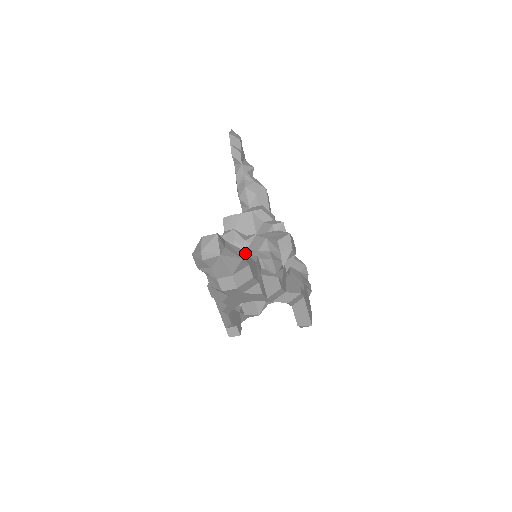
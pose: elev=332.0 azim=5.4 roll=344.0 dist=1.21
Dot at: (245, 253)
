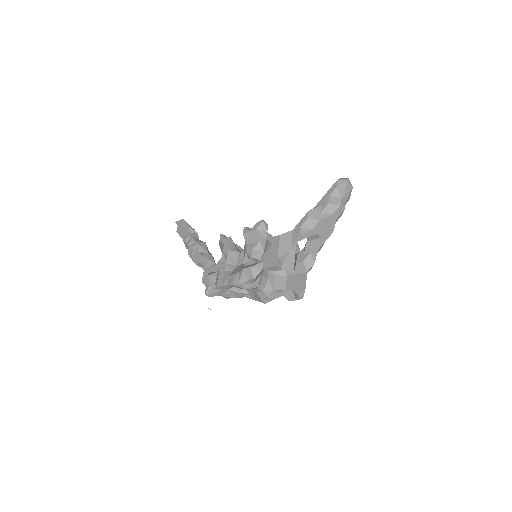
Dot at: occluded
